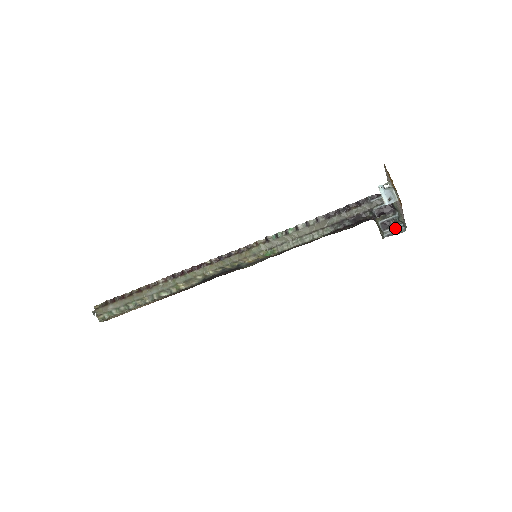
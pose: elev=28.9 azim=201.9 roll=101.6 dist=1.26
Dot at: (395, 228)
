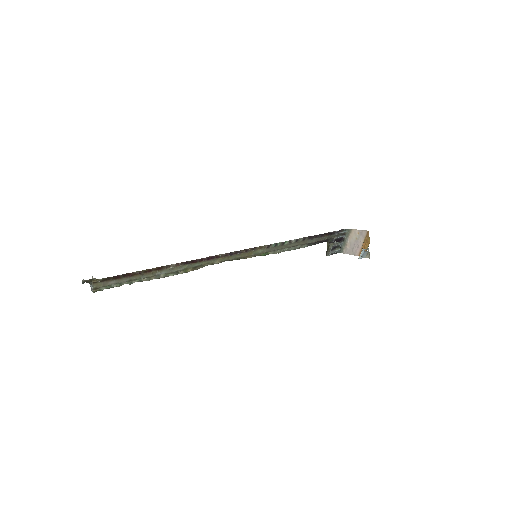
Dot at: (336, 251)
